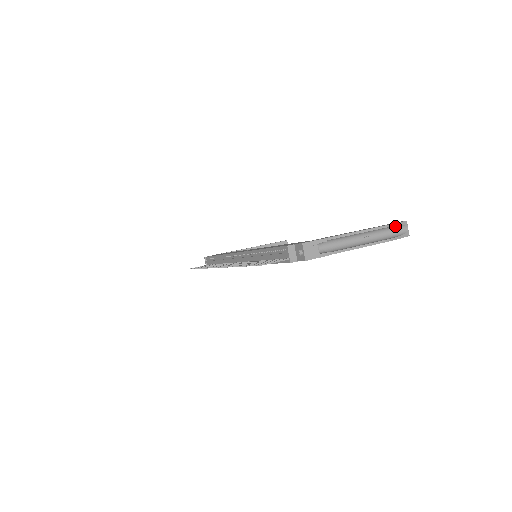
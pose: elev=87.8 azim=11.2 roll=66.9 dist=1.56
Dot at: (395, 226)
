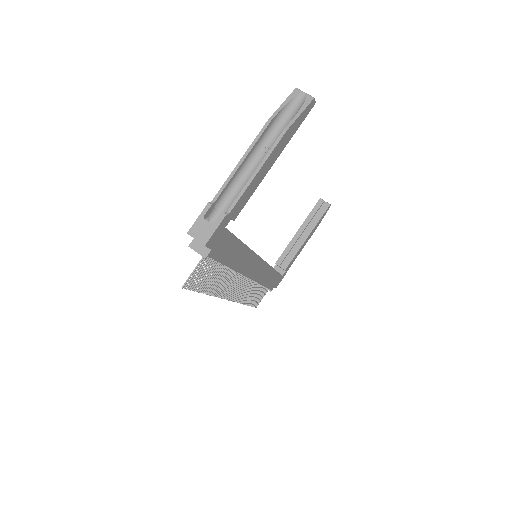
Dot at: (284, 108)
